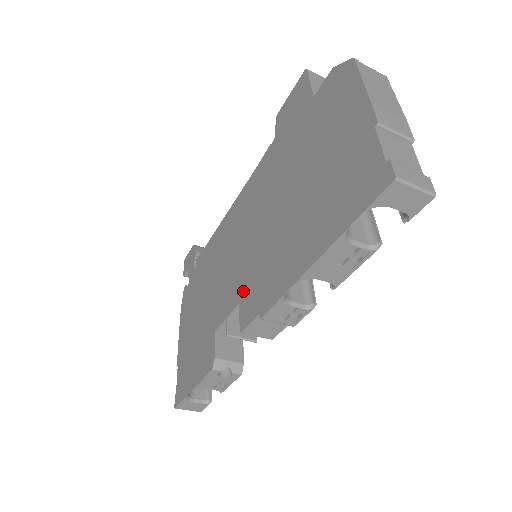
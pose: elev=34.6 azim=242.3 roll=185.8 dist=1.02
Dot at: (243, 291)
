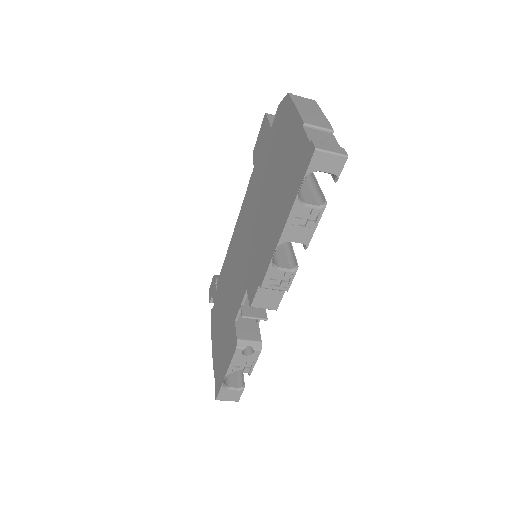
Dot at: (248, 279)
